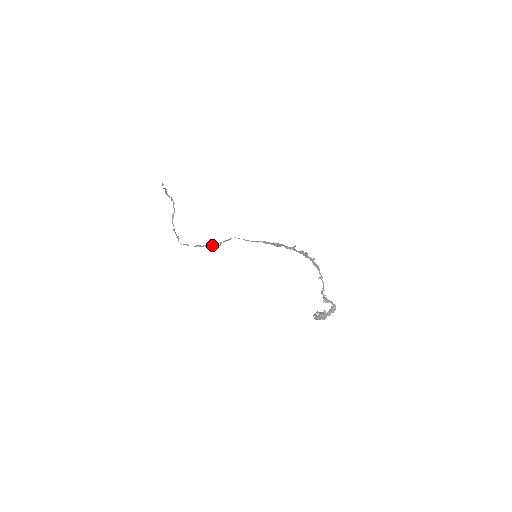
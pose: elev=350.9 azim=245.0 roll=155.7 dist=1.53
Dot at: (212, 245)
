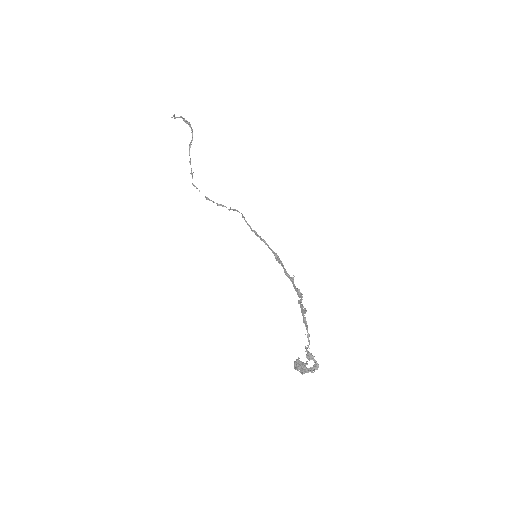
Dot at: (222, 206)
